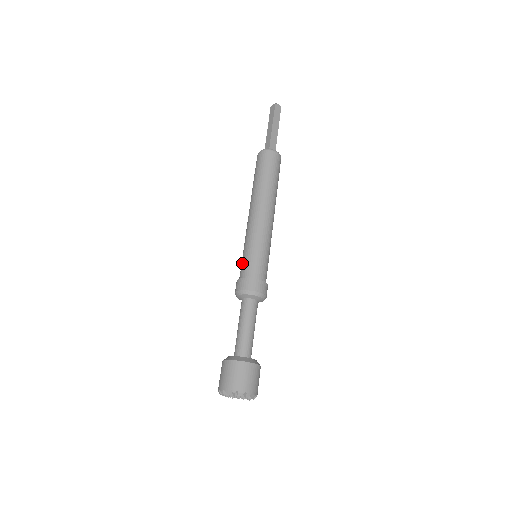
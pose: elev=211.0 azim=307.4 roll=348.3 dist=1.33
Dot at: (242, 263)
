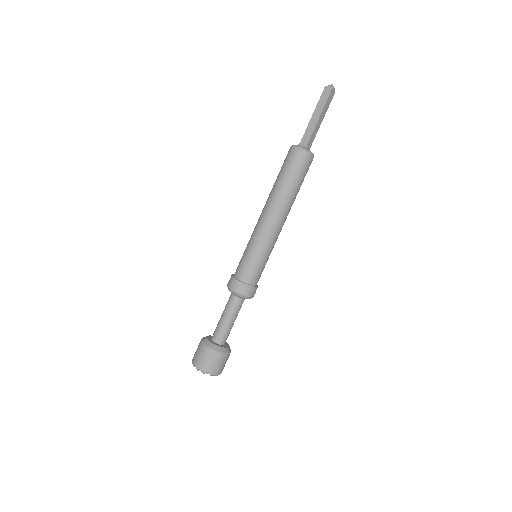
Dot at: (243, 263)
